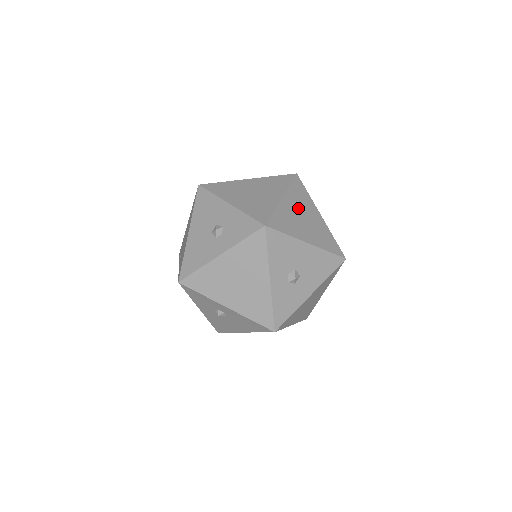
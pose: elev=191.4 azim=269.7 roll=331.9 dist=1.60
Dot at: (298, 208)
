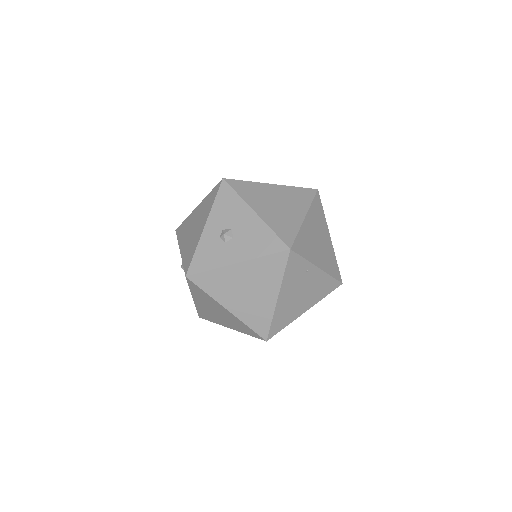
Dot at: (281, 197)
